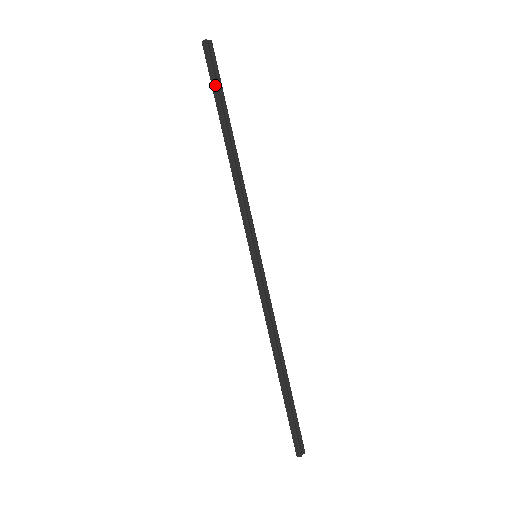
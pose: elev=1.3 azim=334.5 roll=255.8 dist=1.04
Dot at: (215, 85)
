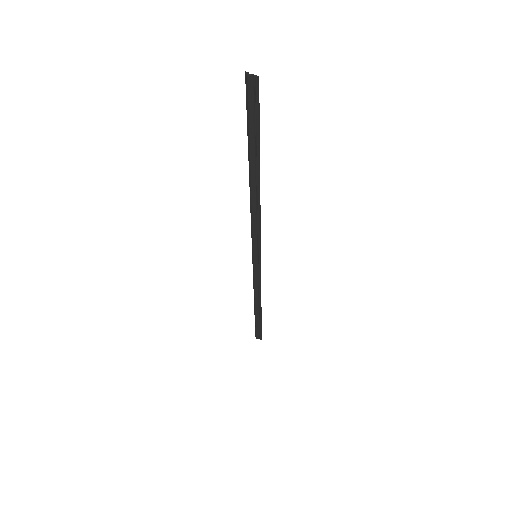
Dot at: (248, 127)
